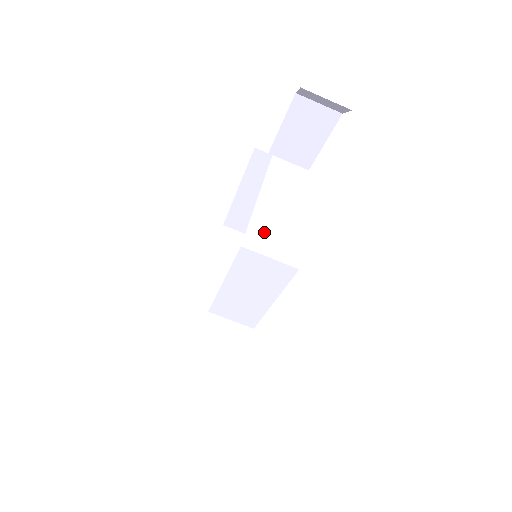
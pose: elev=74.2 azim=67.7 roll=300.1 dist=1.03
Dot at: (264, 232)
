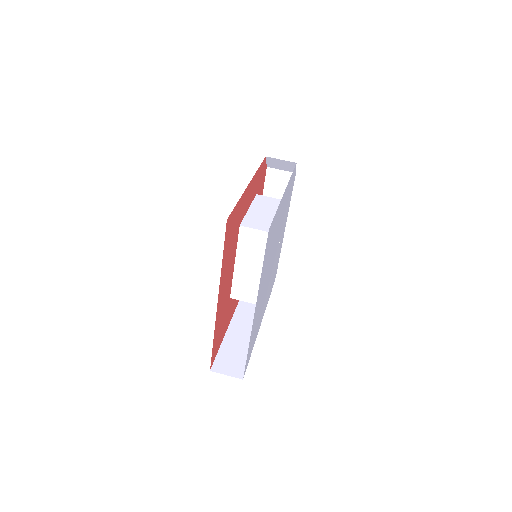
Dot at: (253, 221)
